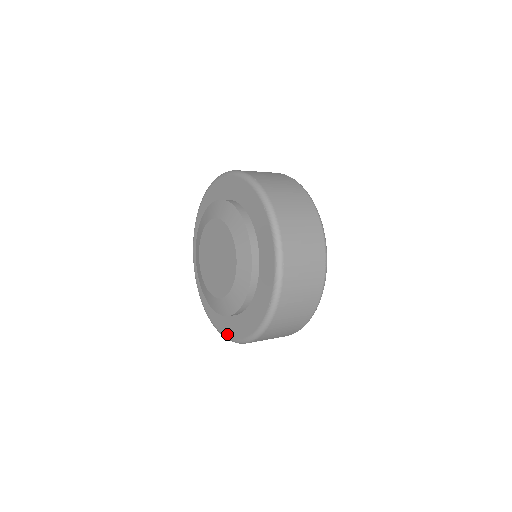
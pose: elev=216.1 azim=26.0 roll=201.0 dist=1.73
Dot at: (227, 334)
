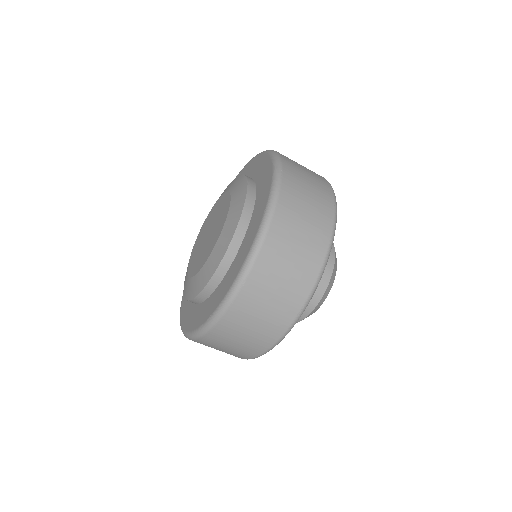
Dot at: (181, 315)
